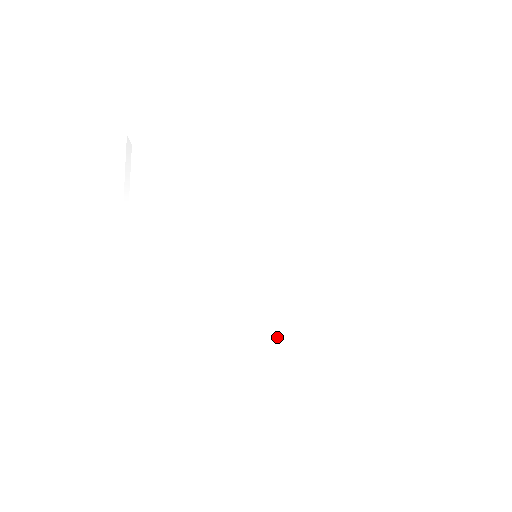
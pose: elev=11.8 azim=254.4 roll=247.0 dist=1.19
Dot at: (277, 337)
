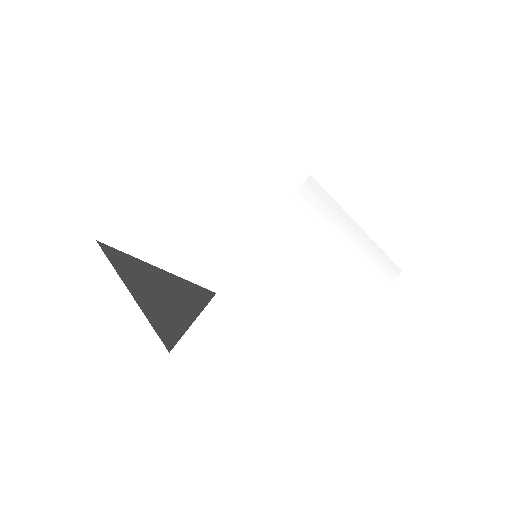
Dot at: (278, 338)
